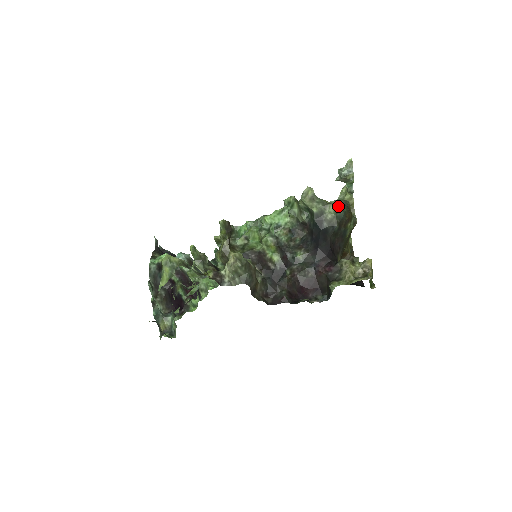
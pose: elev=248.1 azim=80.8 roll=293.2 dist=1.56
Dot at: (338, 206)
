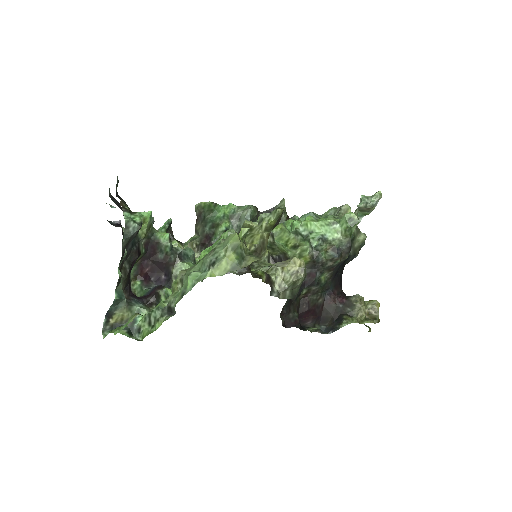
Dot at: occluded
